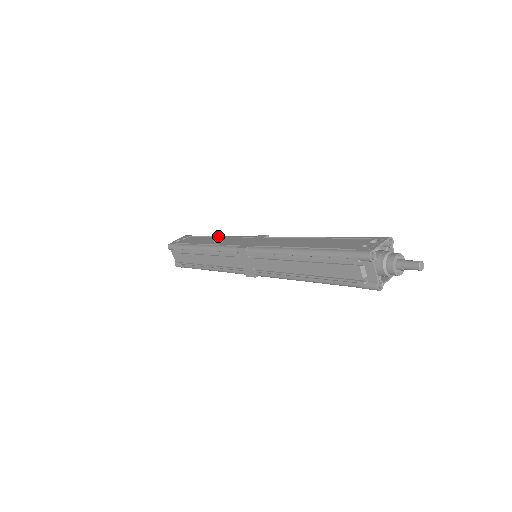
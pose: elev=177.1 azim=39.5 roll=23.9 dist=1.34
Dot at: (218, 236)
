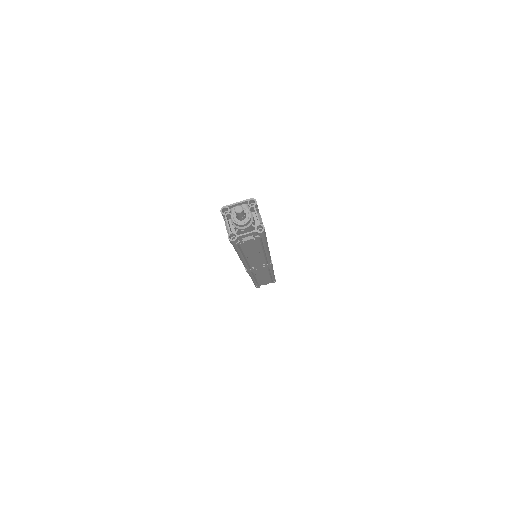
Dot at: occluded
